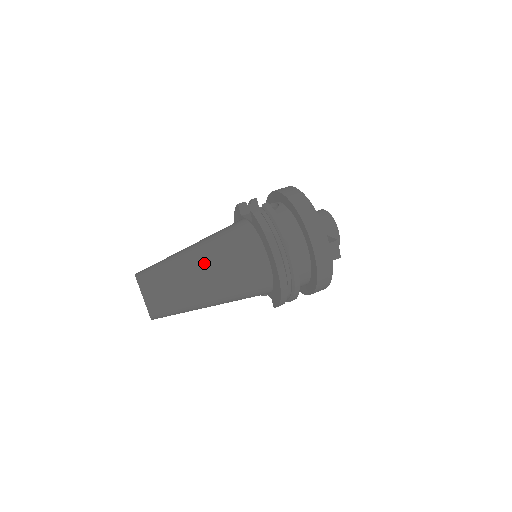
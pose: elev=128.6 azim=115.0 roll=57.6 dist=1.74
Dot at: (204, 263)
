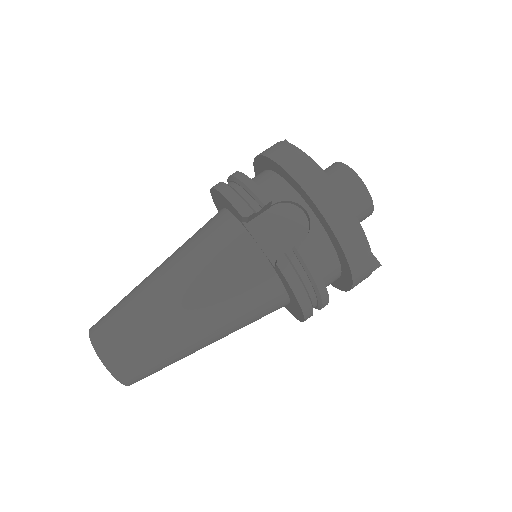
Dot at: (205, 333)
